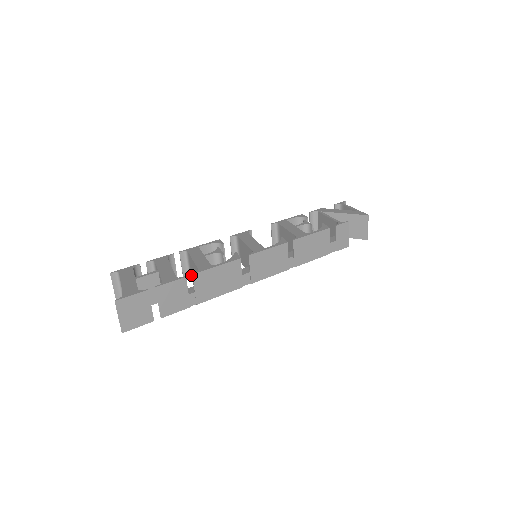
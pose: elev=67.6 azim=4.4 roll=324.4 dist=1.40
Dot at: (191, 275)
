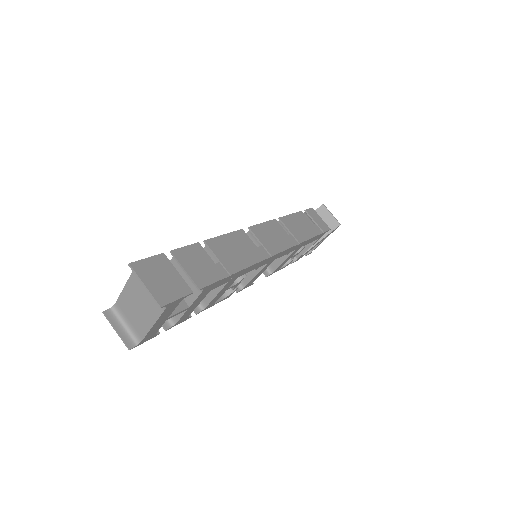
Dot at: (202, 302)
